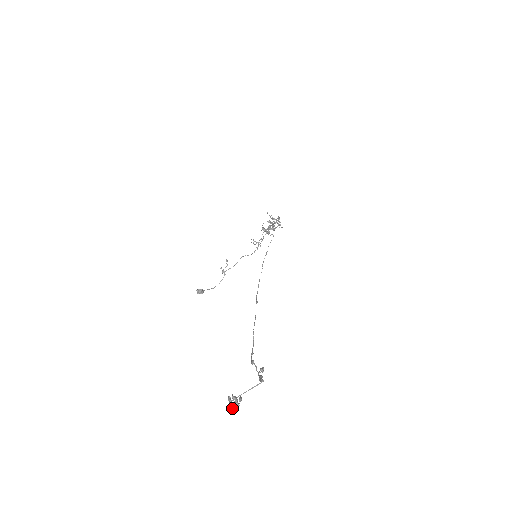
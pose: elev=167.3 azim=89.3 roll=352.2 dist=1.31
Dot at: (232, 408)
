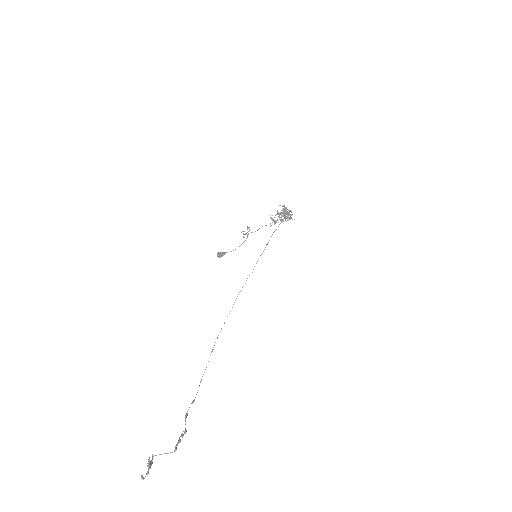
Dot at: (148, 468)
